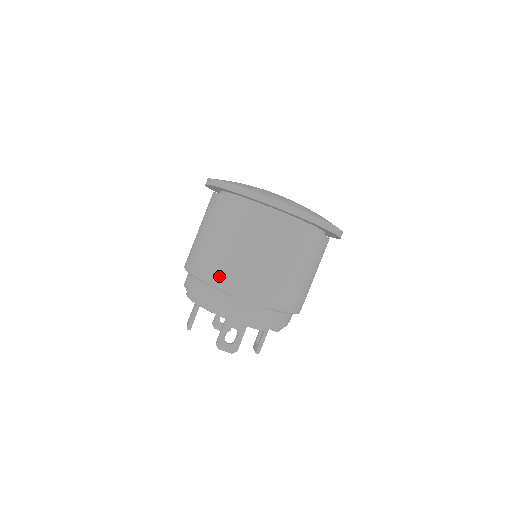
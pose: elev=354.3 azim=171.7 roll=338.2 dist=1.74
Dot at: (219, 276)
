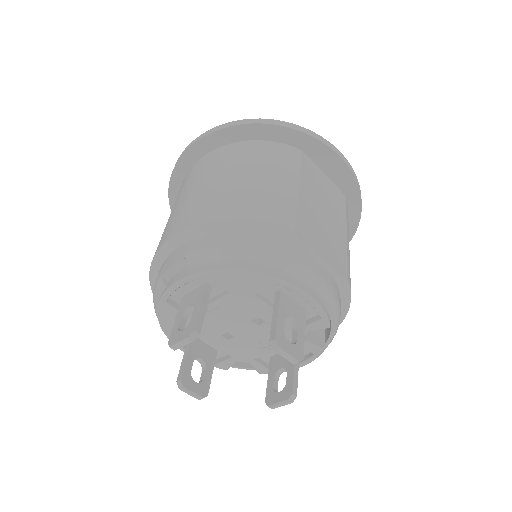
Dot at: (278, 214)
